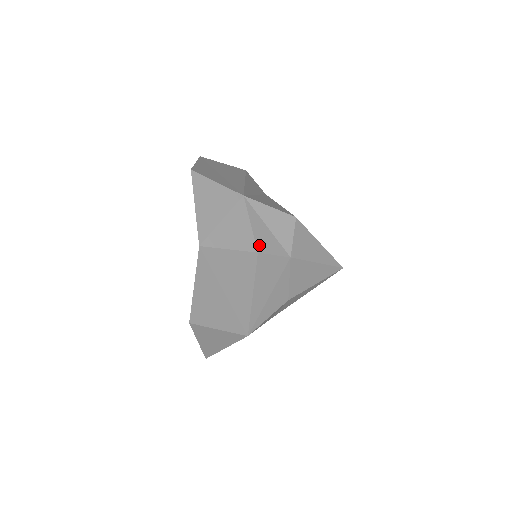
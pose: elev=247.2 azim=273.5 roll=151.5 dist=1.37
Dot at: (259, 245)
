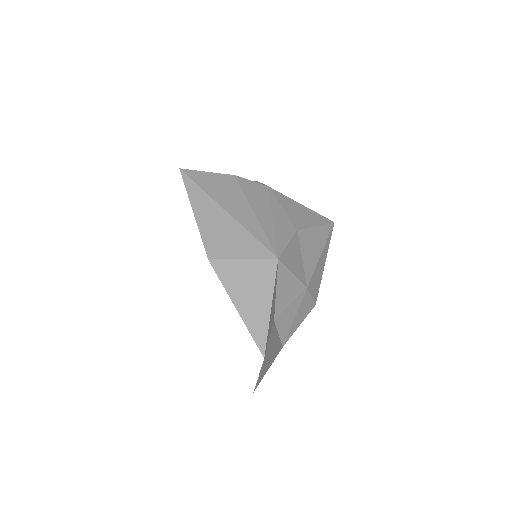
Dot at: occluded
